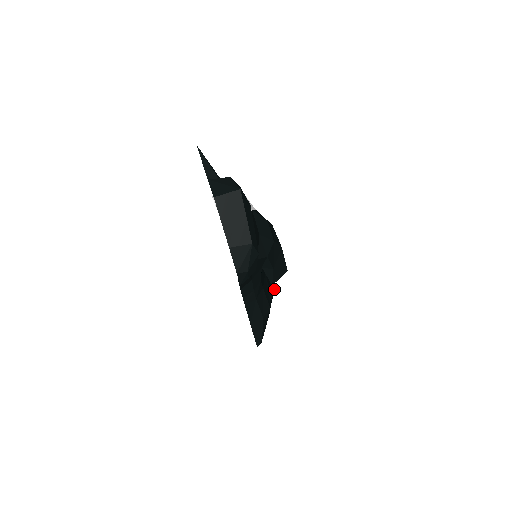
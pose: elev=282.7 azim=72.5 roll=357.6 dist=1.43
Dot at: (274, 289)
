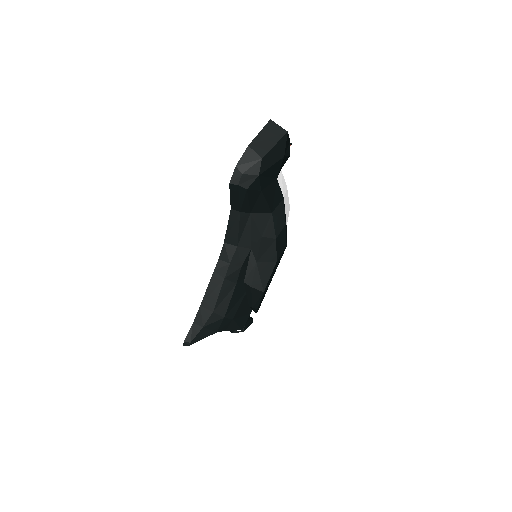
Dot at: (241, 327)
